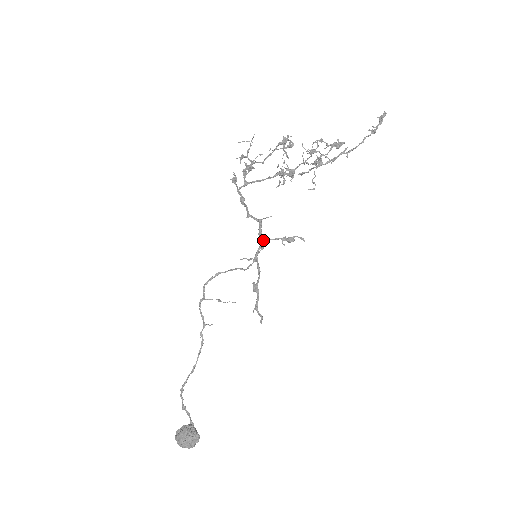
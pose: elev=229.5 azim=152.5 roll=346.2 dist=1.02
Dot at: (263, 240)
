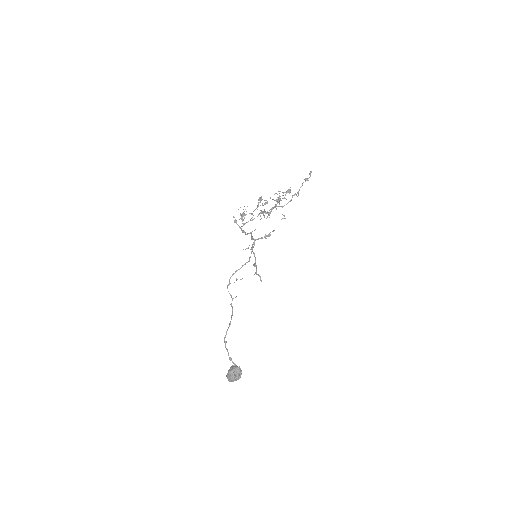
Dot at: (254, 240)
